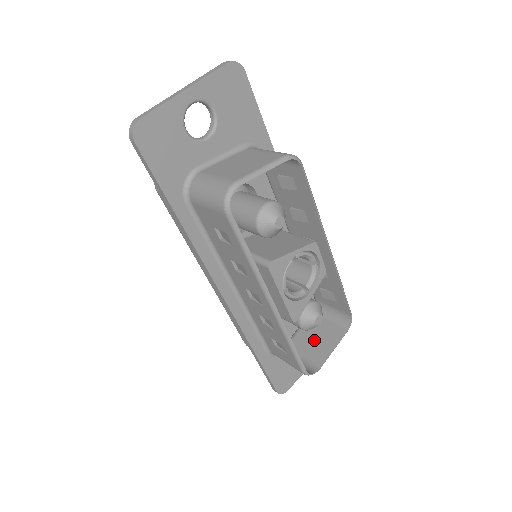
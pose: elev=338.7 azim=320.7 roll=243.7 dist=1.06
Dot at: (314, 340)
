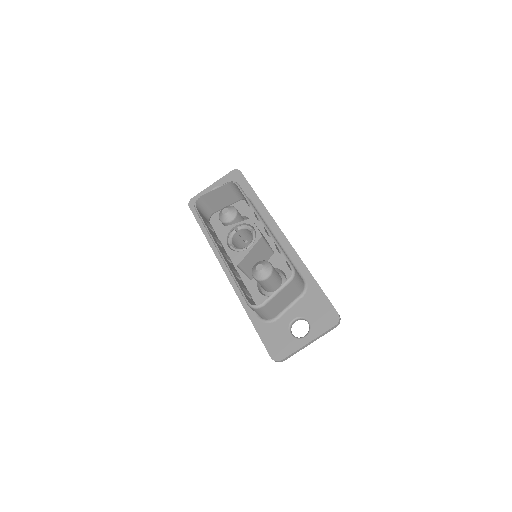
Dot at: (280, 299)
